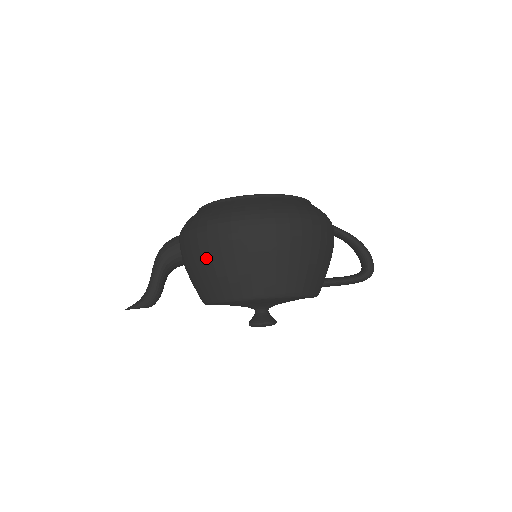
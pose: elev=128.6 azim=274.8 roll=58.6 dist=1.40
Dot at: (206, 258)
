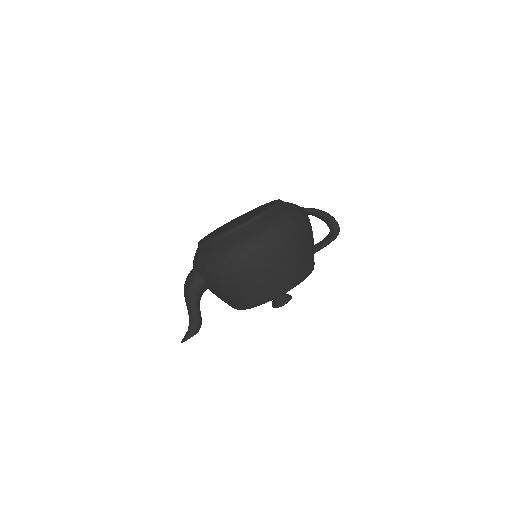
Dot at: (238, 282)
